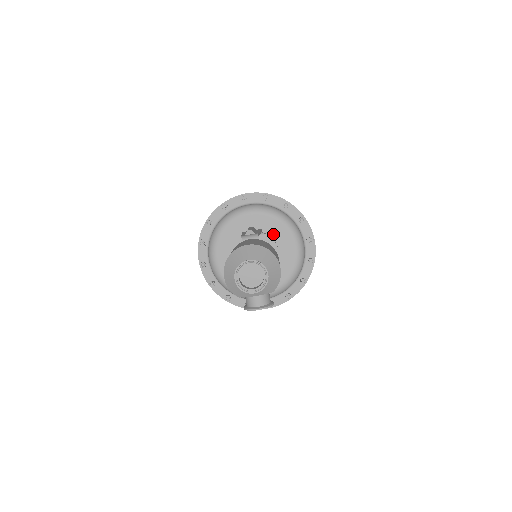
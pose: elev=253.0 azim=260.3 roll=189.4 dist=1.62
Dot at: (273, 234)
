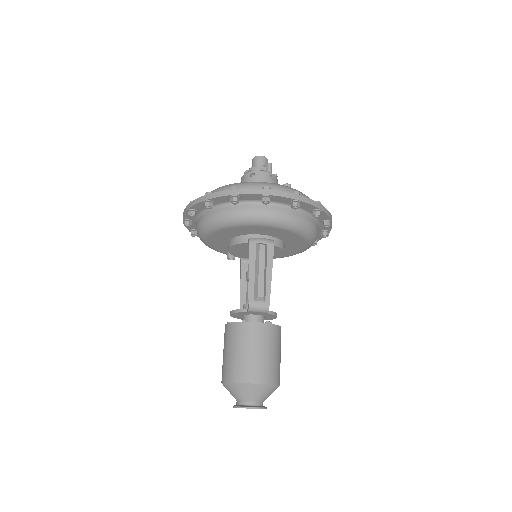
Dot at: (285, 240)
